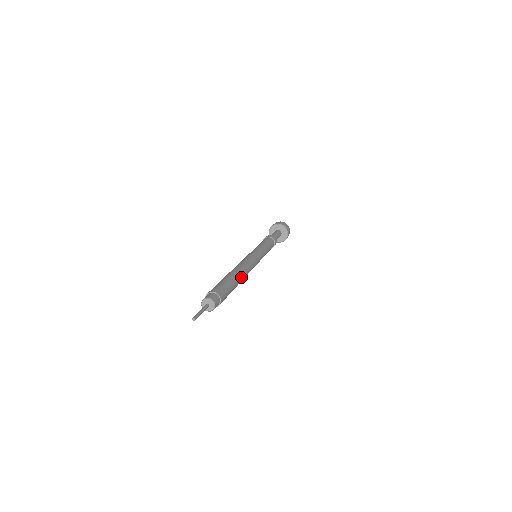
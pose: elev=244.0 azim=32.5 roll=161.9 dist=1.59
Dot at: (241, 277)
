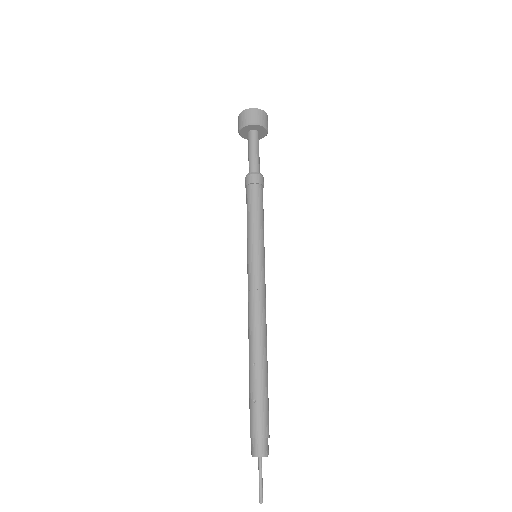
Dot at: (266, 355)
